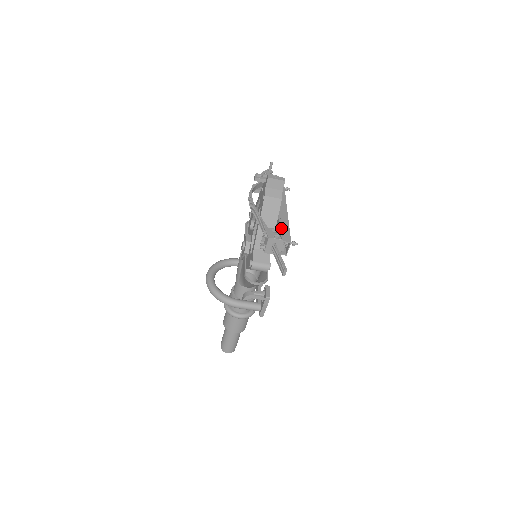
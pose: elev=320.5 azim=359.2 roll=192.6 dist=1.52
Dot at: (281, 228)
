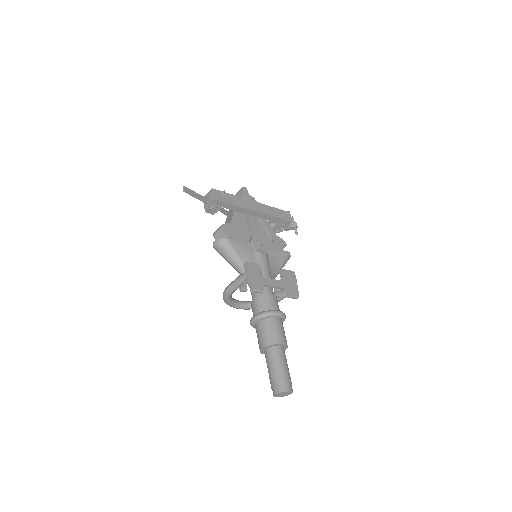
Dot at: occluded
